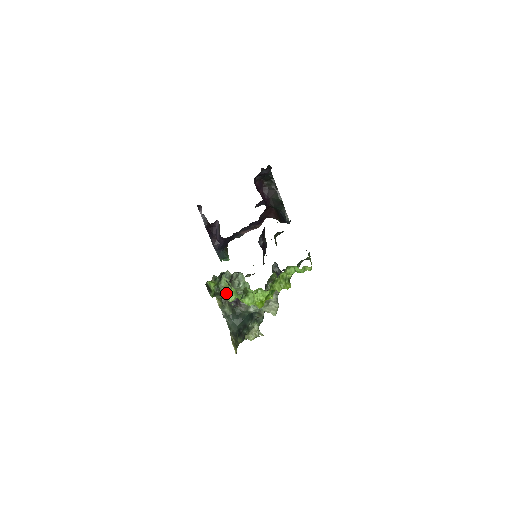
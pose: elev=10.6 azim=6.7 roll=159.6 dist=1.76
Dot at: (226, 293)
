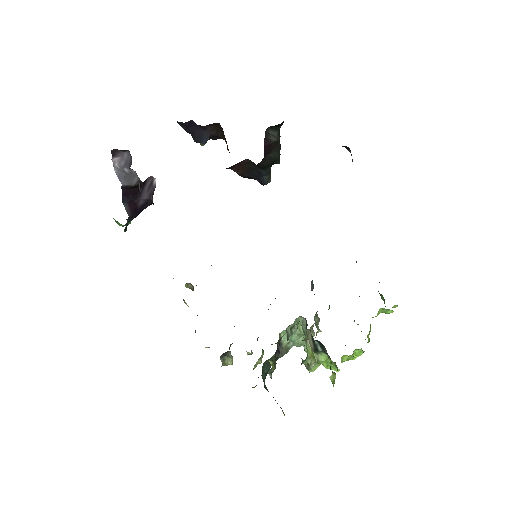
Dot at: (311, 364)
